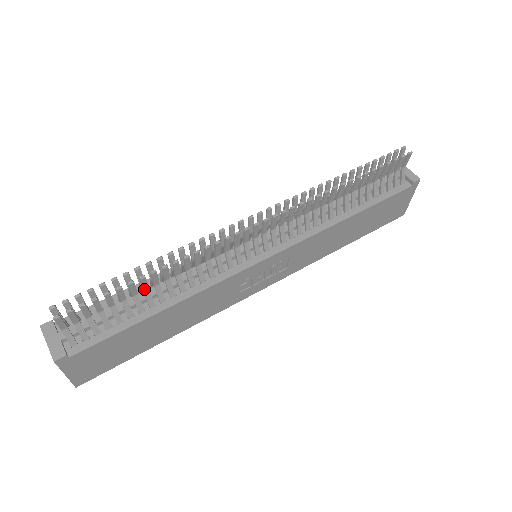
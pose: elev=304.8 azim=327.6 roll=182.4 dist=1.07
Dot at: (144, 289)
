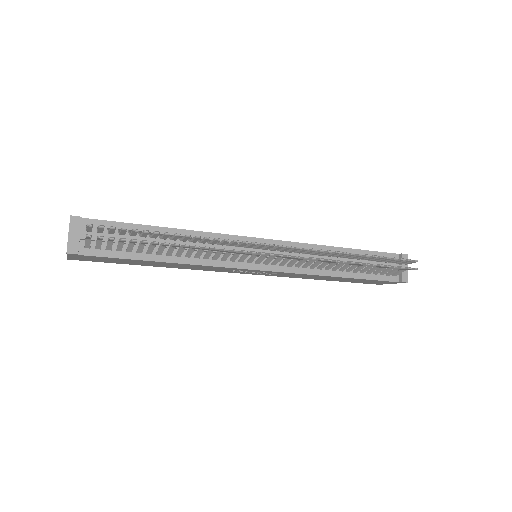
Dot at: (162, 245)
